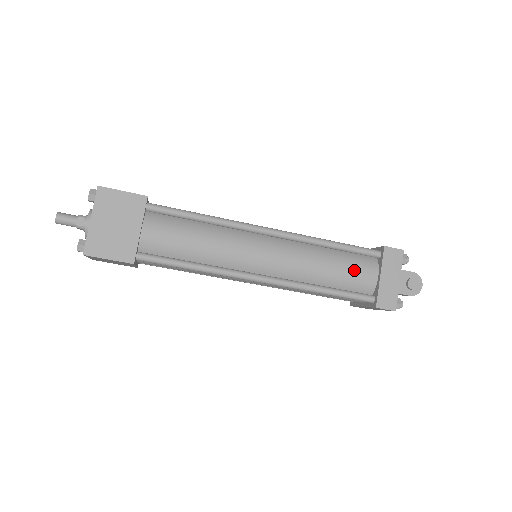
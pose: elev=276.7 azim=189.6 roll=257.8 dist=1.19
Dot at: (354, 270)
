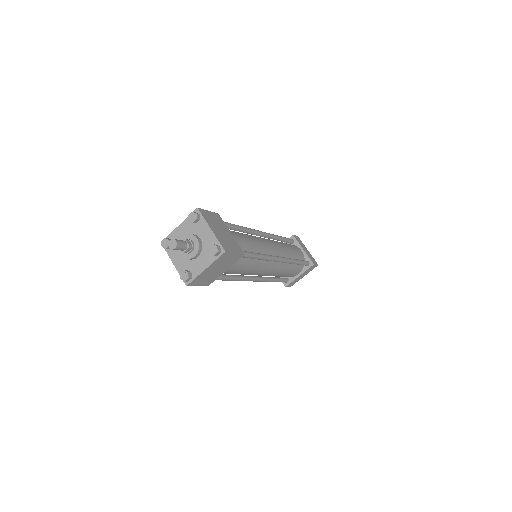
Dot at: (295, 249)
